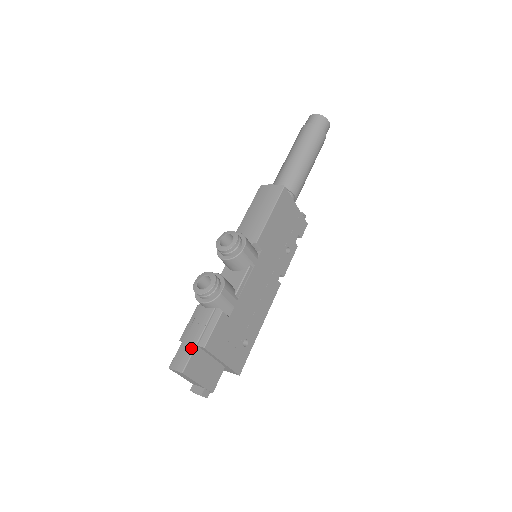
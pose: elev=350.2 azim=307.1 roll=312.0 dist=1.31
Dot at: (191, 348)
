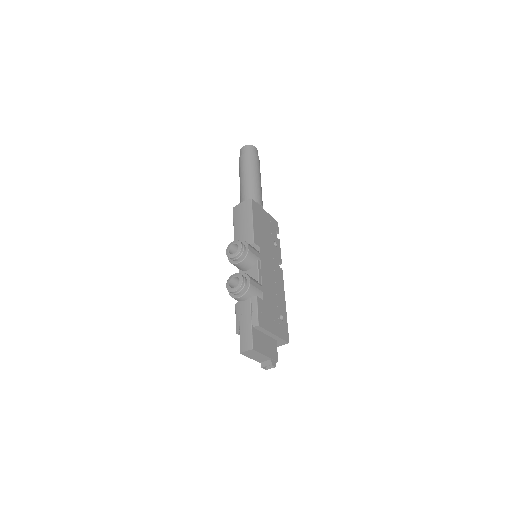
Dot at: (249, 331)
